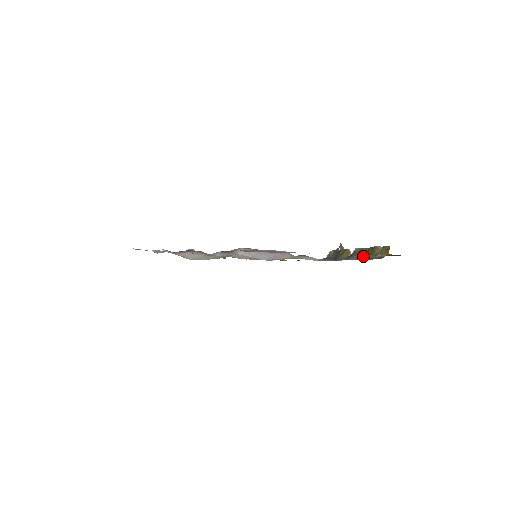
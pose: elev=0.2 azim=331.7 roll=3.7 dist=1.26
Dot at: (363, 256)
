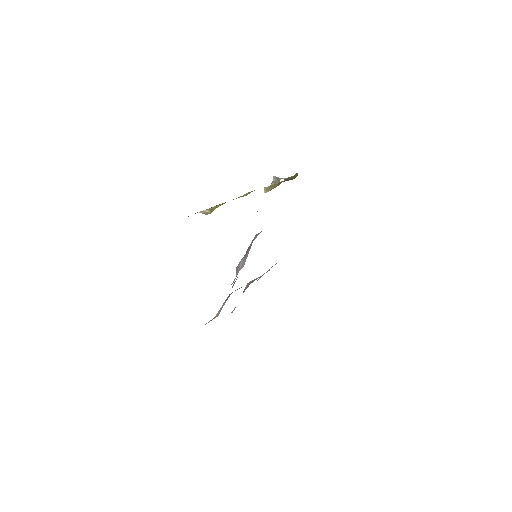
Dot at: occluded
